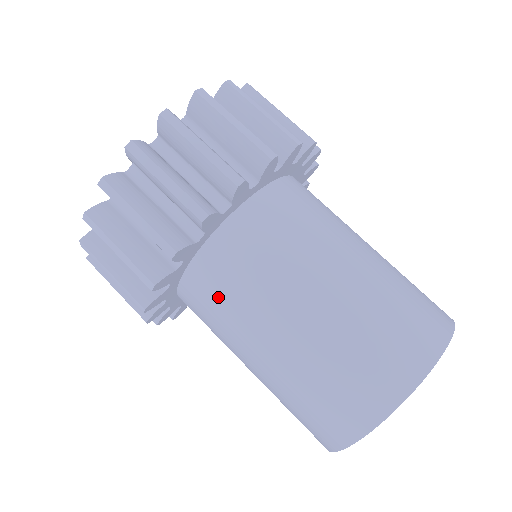
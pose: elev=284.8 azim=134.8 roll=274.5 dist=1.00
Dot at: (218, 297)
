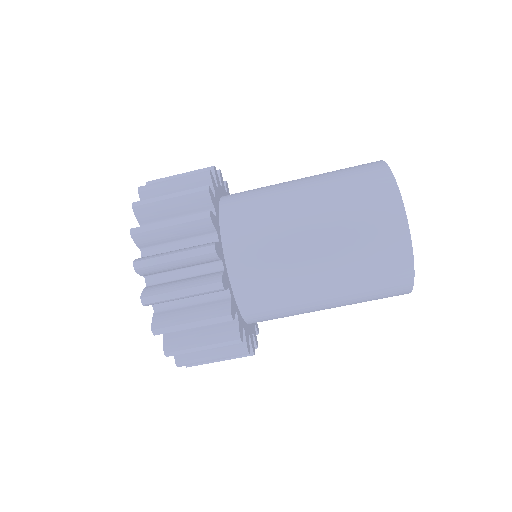
Dot at: (275, 314)
